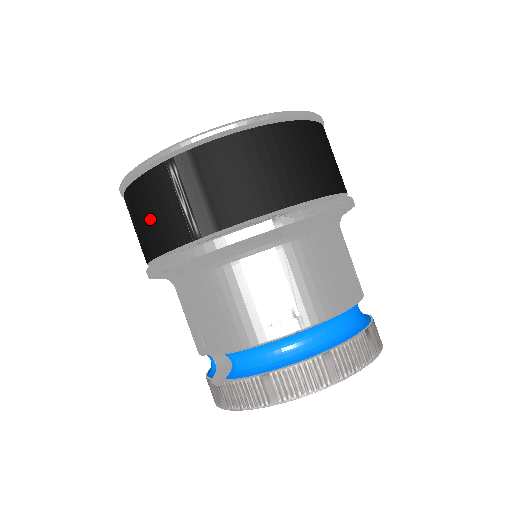
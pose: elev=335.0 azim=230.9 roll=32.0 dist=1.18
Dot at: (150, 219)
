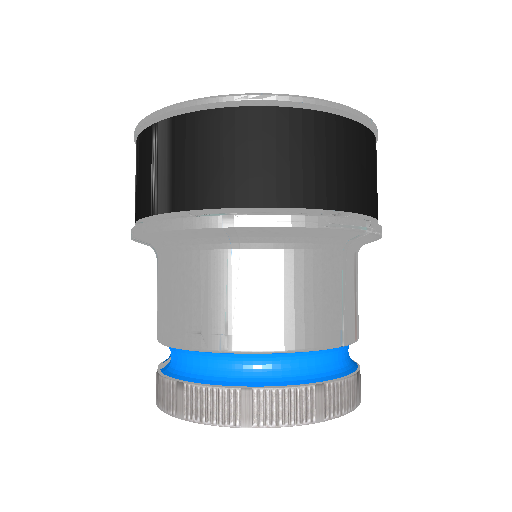
Dot at: (136, 182)
